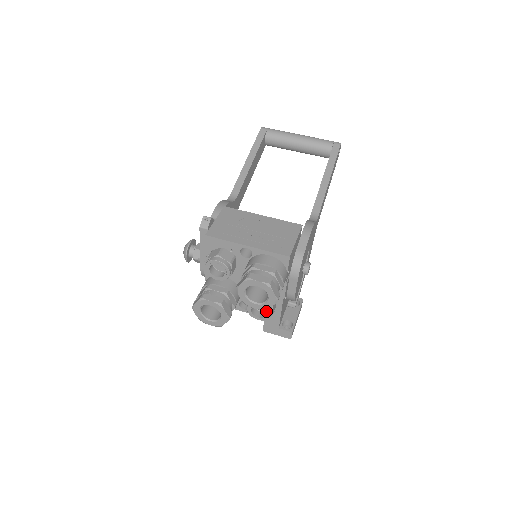
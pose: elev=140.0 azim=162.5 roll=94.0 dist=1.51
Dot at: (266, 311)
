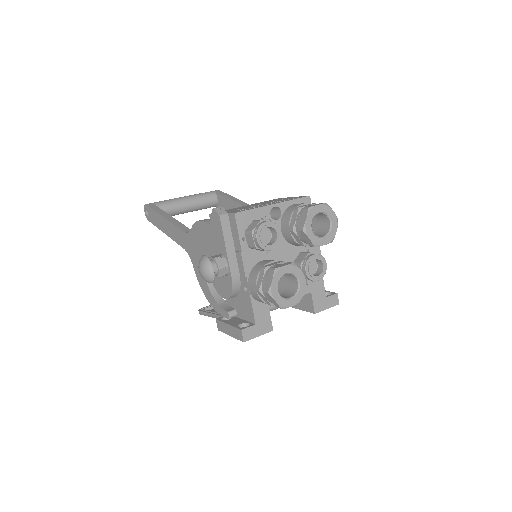
Dot at: (322, 261)
